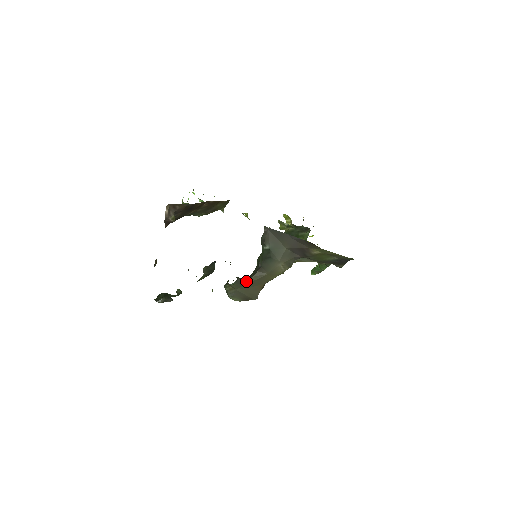
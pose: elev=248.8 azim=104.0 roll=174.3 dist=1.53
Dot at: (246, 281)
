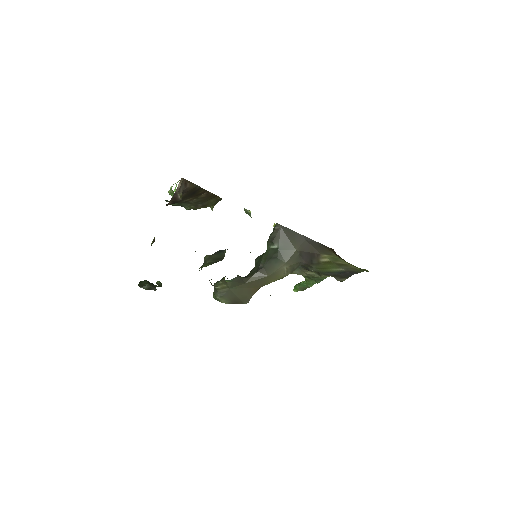
Dot at: (243, 280)
